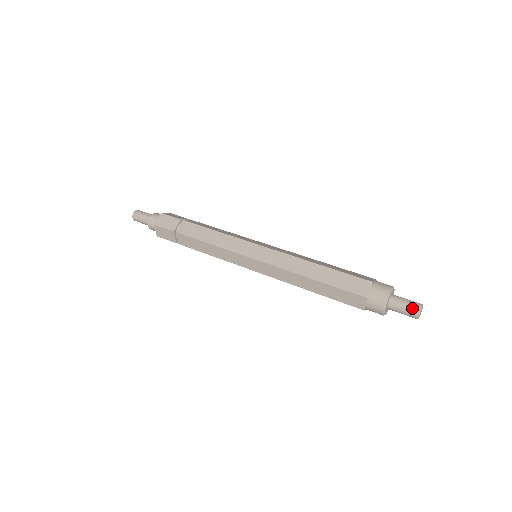
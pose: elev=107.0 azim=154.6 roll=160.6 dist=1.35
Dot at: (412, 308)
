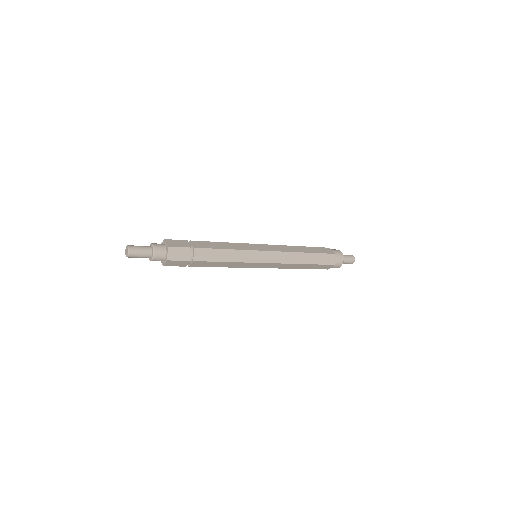
Dot at: (351, 256)
